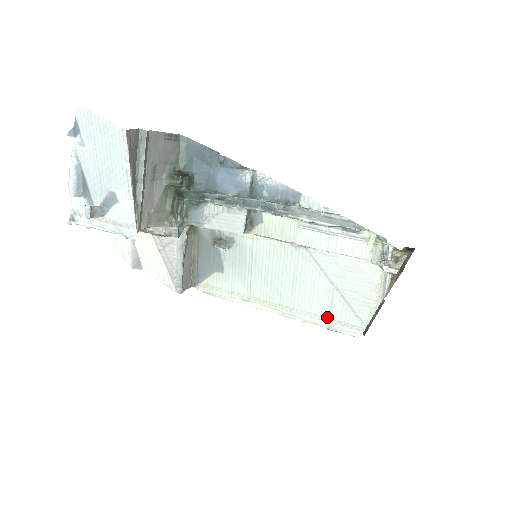
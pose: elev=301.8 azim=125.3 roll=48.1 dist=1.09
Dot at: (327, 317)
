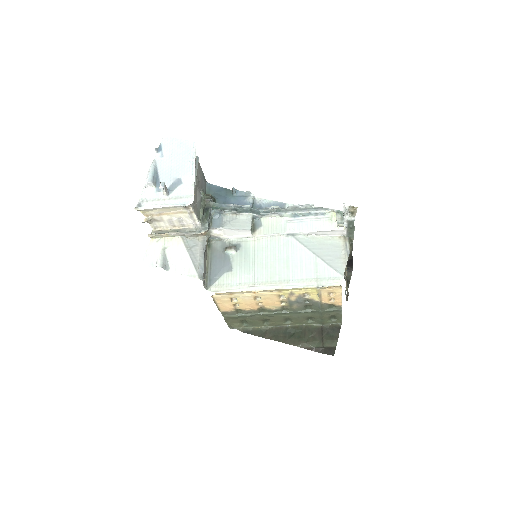
Dot at: (315, 278)
